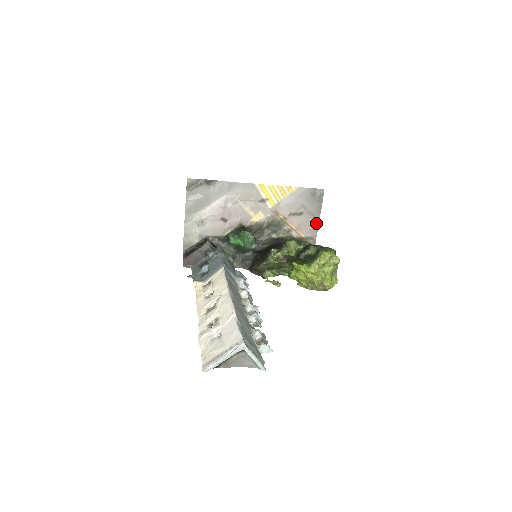
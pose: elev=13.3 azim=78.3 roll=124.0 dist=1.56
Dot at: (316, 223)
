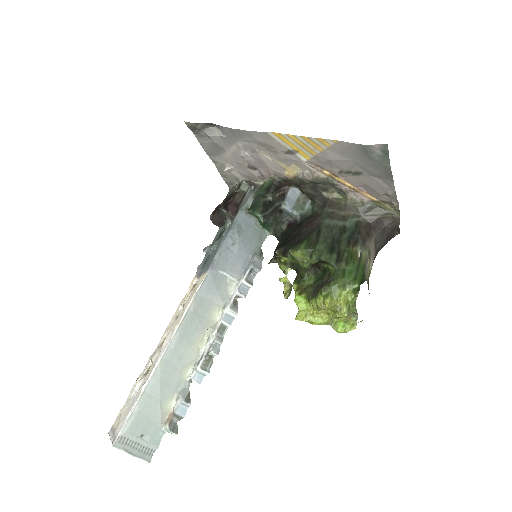
Dot at: (389, 188)
